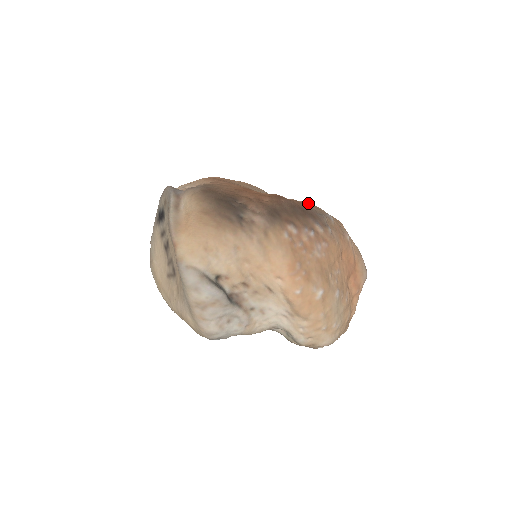
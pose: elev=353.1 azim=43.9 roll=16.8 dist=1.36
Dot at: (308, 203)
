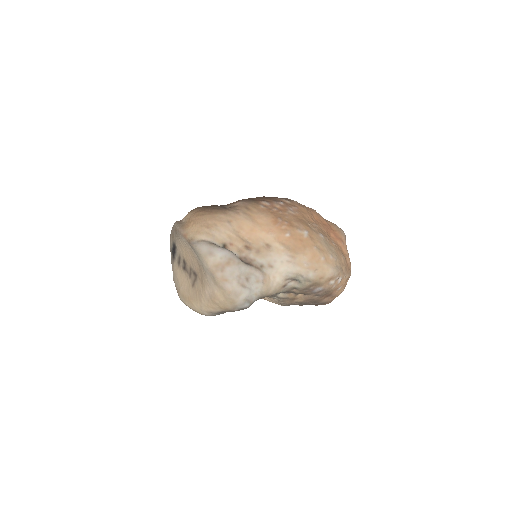
Dot at: occluded
